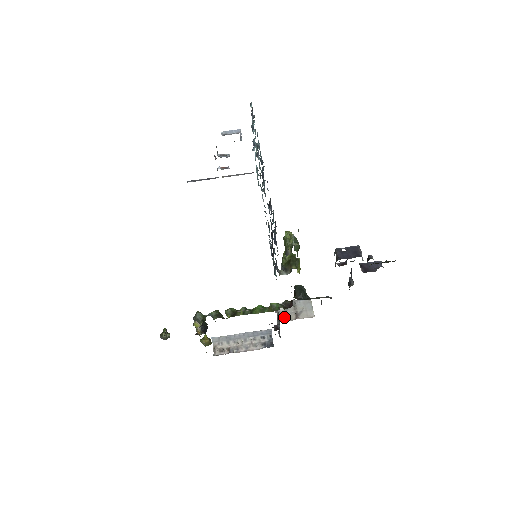
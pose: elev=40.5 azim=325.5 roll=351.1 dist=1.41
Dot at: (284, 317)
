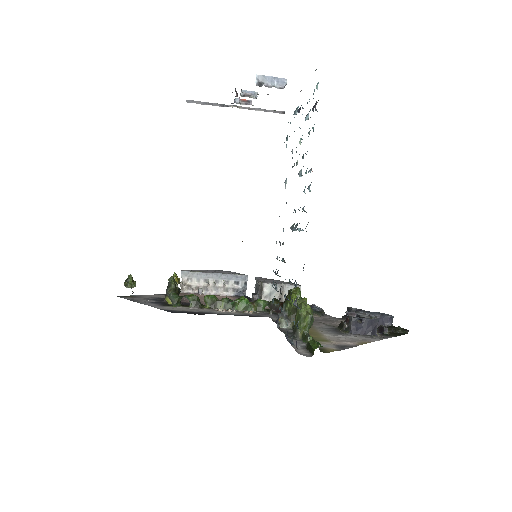
Dot at: occluded
